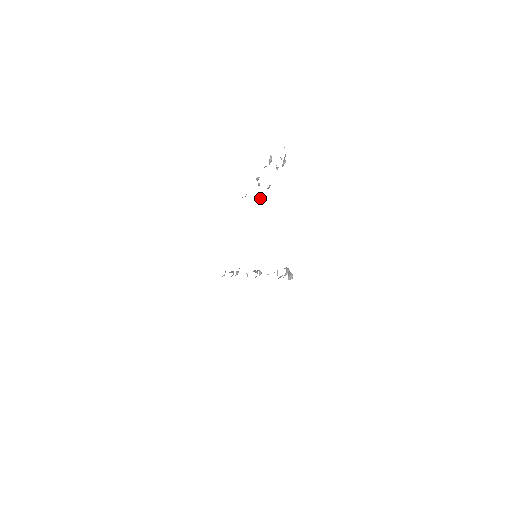
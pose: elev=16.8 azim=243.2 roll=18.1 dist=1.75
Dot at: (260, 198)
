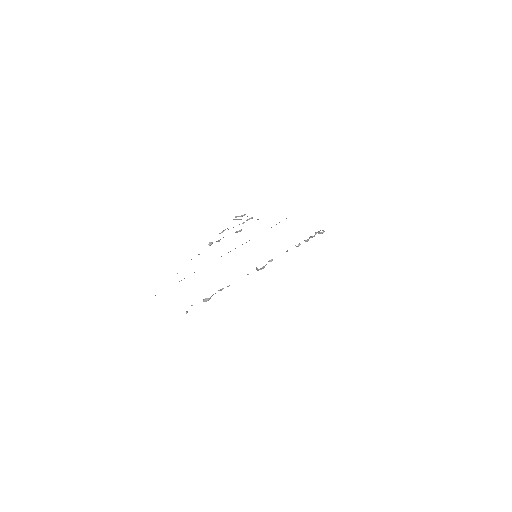
Dot at: occluded
